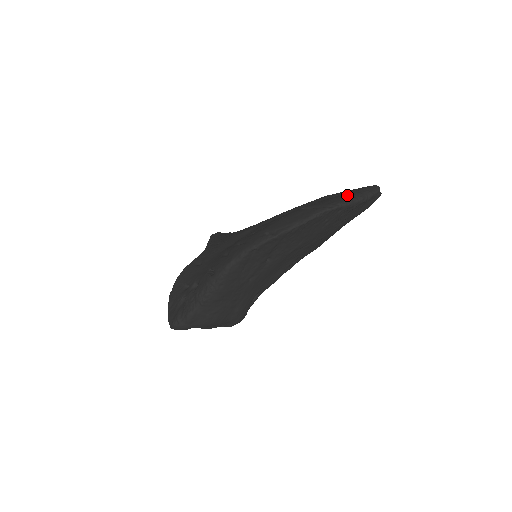
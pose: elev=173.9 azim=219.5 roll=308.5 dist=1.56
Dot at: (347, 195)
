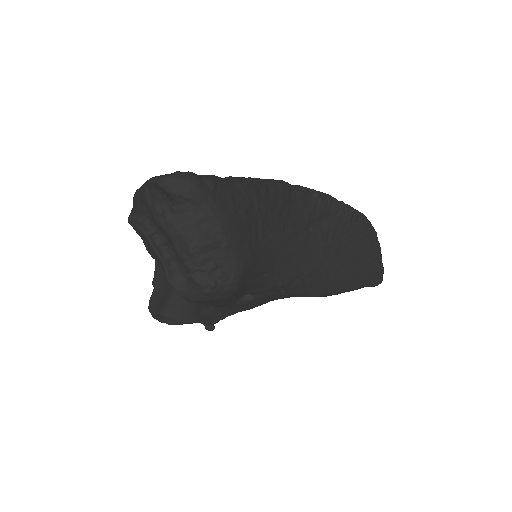
Dot at: occluded
